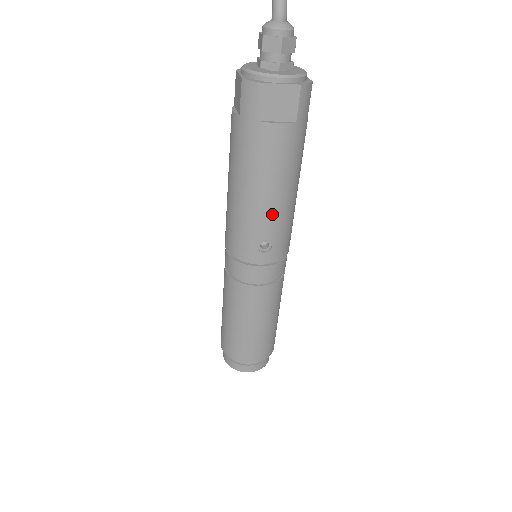
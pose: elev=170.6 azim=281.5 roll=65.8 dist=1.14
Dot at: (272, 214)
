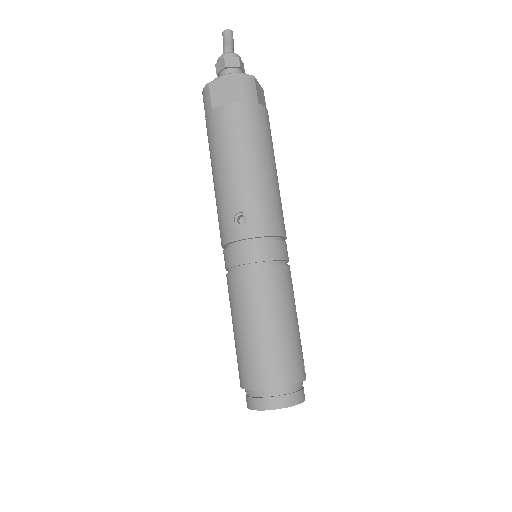
Dot at: (239, 184)
